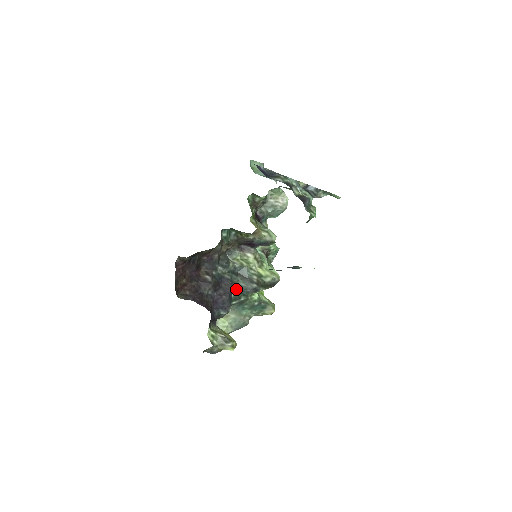
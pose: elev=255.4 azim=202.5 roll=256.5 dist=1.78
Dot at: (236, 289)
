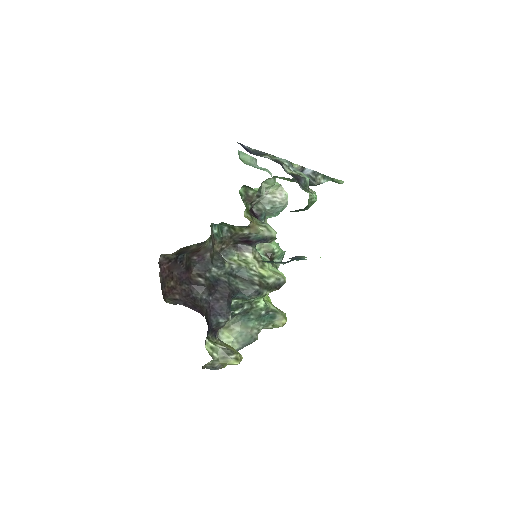
Dot at: (235, 293)
